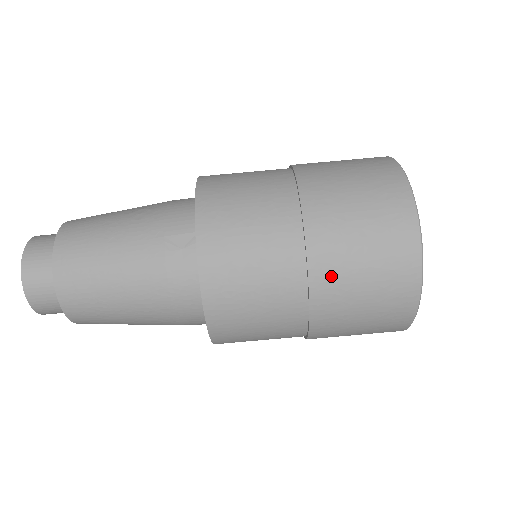
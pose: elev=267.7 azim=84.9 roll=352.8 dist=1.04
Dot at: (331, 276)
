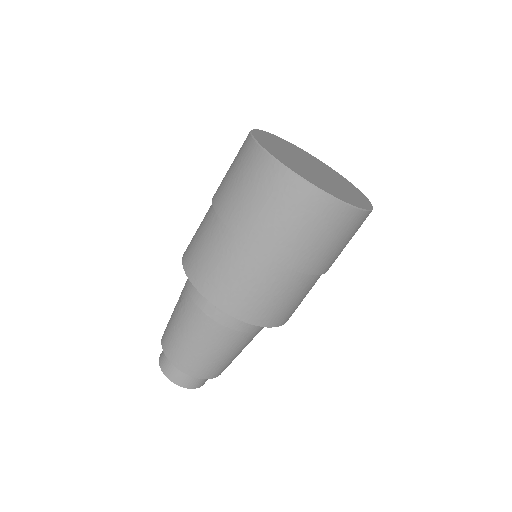
Dot at: (290, 252)
